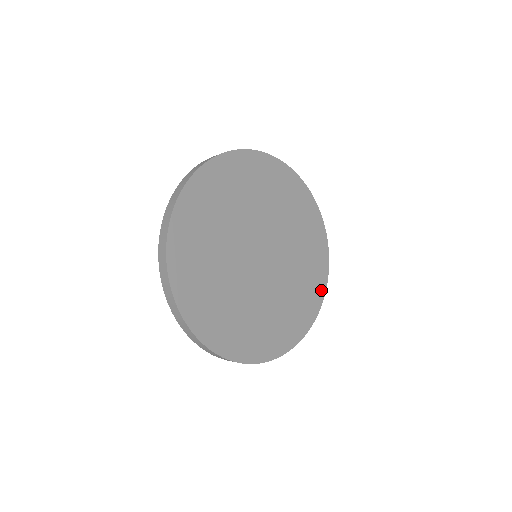
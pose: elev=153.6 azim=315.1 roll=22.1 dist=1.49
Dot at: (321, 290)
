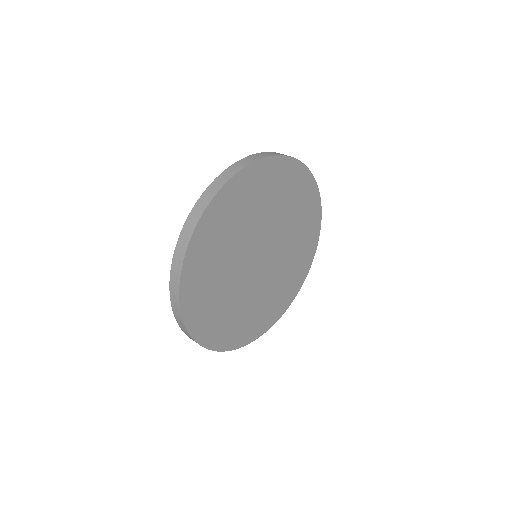
Dot at: (312, 251)
